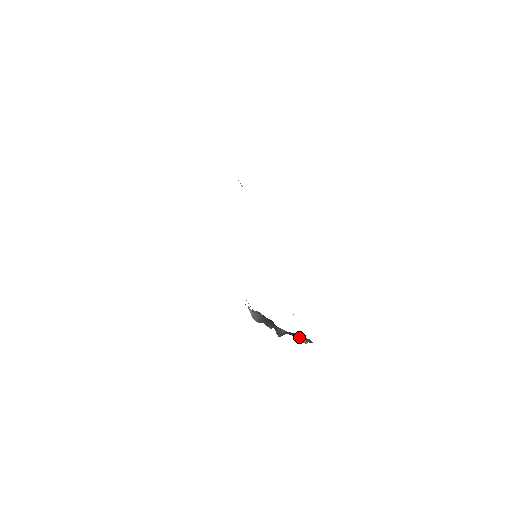
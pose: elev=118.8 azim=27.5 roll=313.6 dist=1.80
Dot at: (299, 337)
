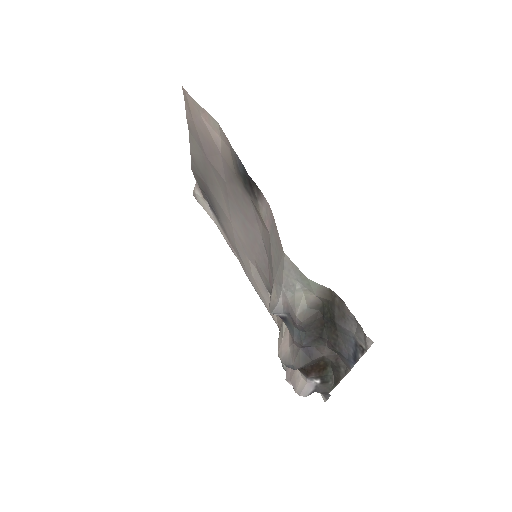
Dot at: (319, 376)
